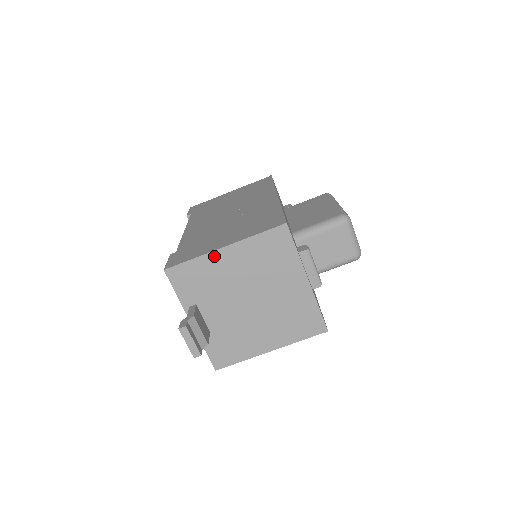
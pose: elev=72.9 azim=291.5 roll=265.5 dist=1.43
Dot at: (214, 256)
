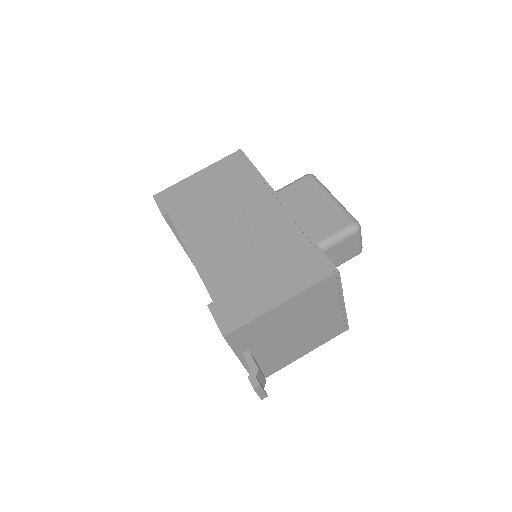
Dot at: (271, 313)
